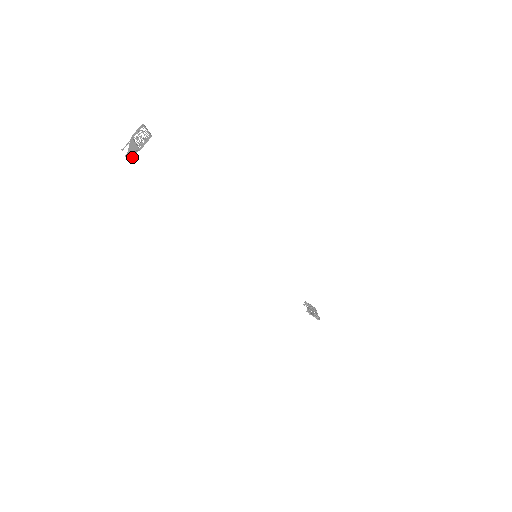
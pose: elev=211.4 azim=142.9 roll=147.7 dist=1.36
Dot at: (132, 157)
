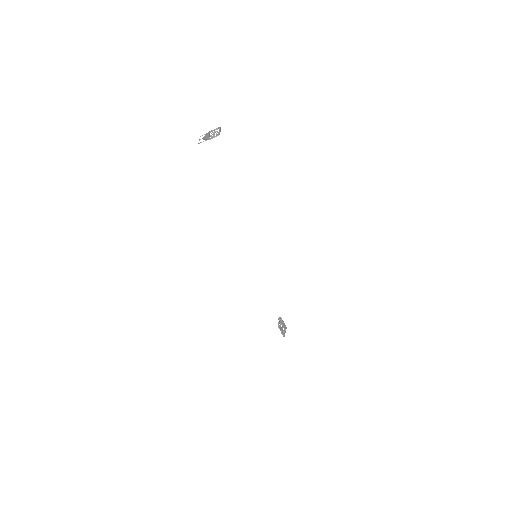
Dot at: occluded
